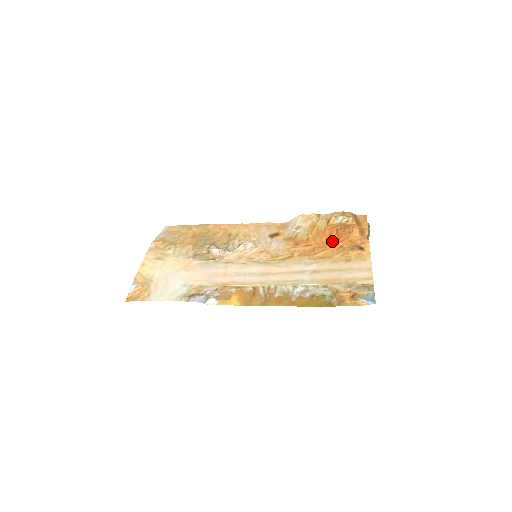
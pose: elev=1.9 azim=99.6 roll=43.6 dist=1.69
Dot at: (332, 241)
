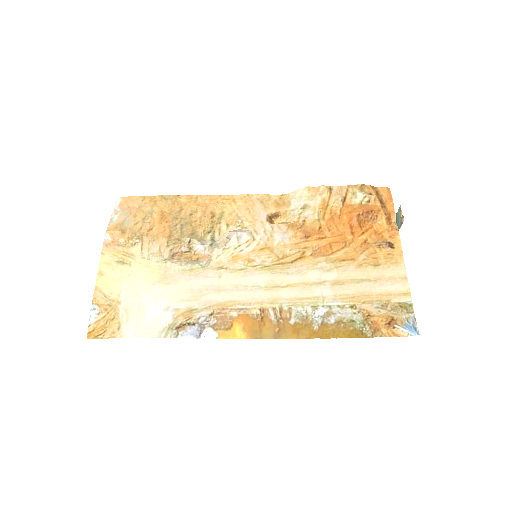
Dot at: (353, 233)
